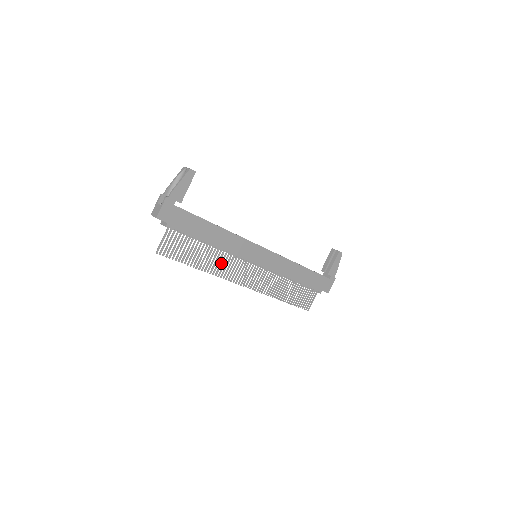
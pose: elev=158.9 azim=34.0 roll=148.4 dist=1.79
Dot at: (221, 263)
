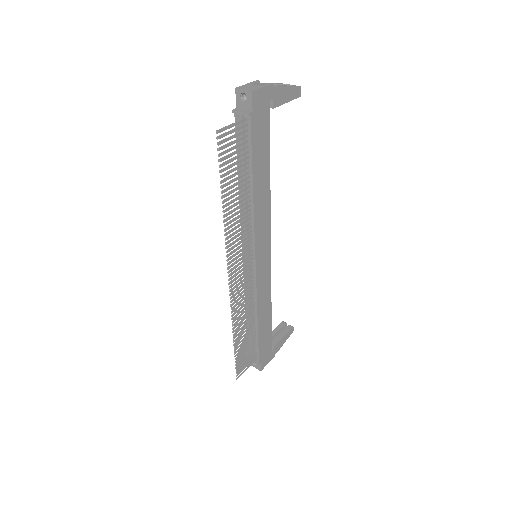
Dot at: (239, 225)
